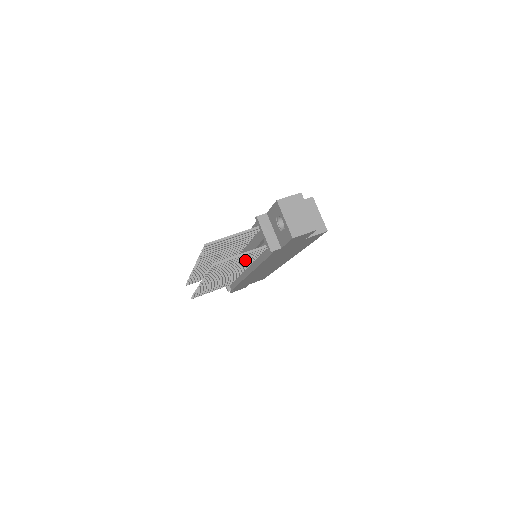
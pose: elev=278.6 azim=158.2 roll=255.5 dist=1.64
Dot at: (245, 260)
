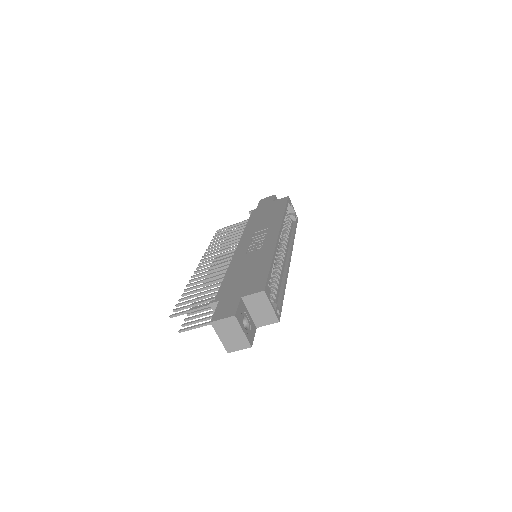
Dot at: occluded
